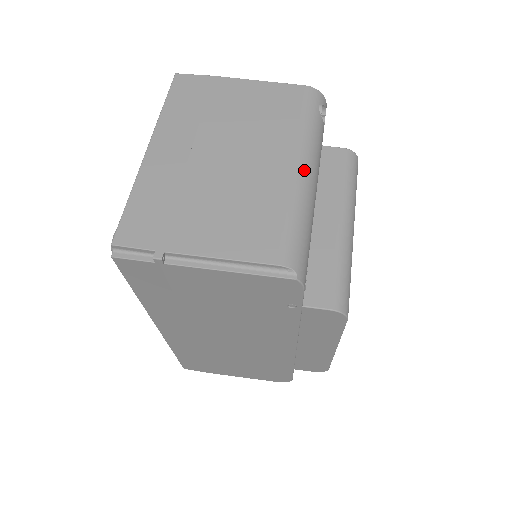
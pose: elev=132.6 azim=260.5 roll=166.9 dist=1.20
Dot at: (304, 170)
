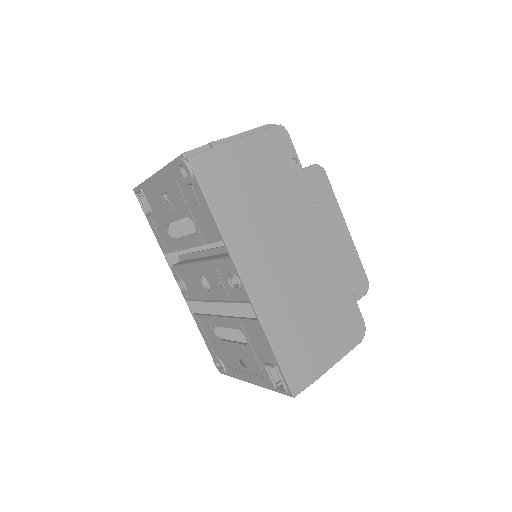
Dot at: occluded
